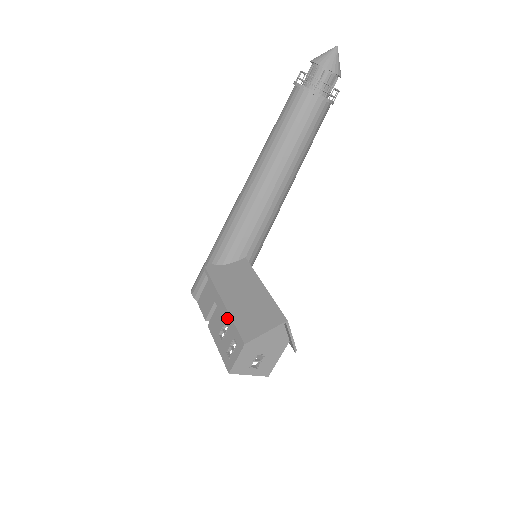
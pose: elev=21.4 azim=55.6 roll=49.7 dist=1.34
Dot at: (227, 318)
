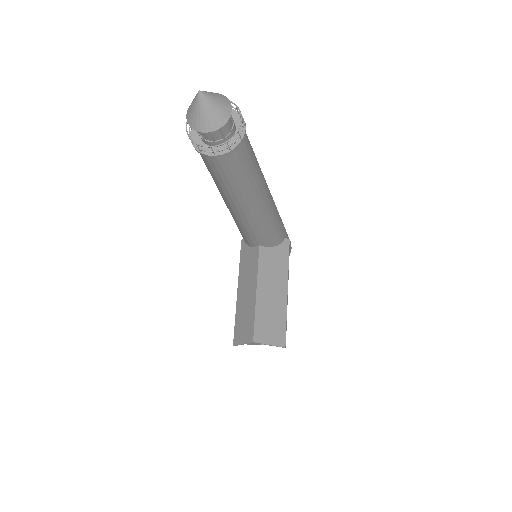
Dot at: occluded
